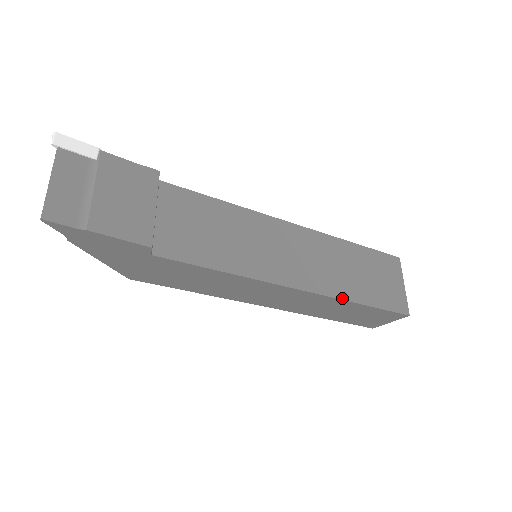
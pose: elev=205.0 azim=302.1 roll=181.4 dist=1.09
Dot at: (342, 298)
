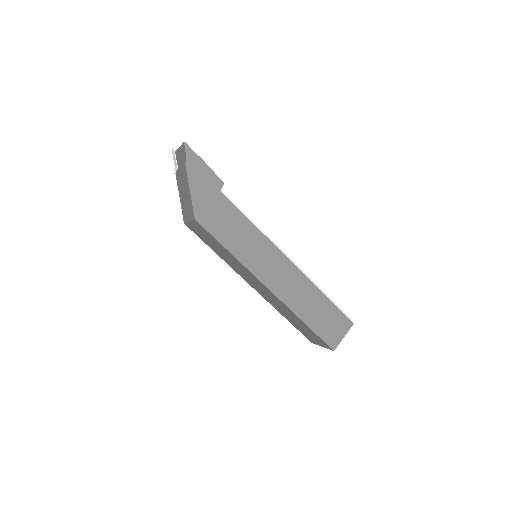
Dot at: (313, 283)
